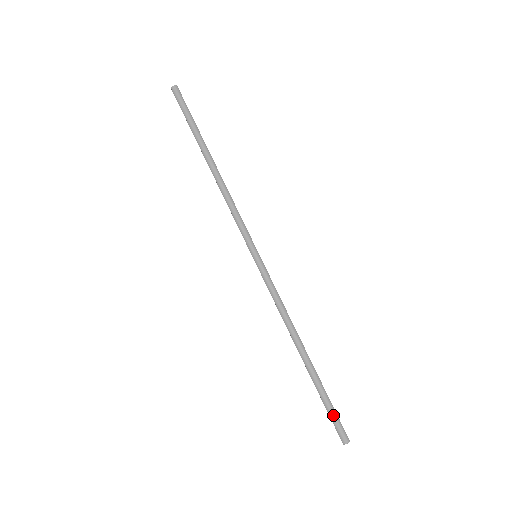
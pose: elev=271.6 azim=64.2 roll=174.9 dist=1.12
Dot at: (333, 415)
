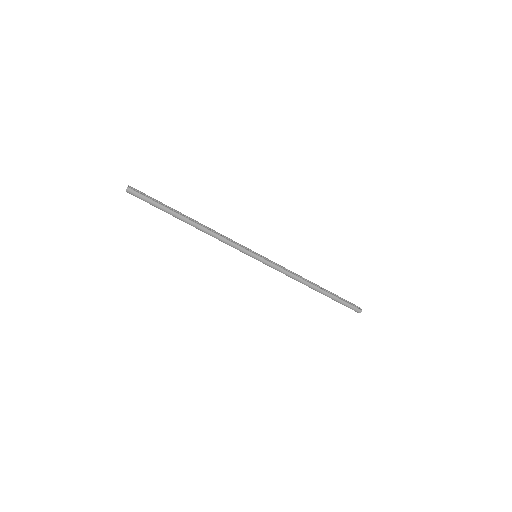
Dot at: (347, 305)
